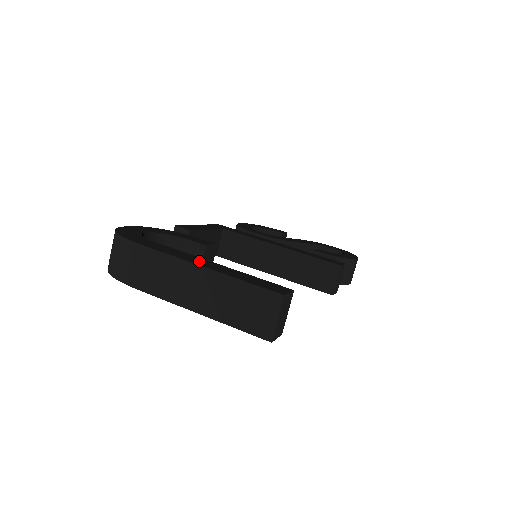
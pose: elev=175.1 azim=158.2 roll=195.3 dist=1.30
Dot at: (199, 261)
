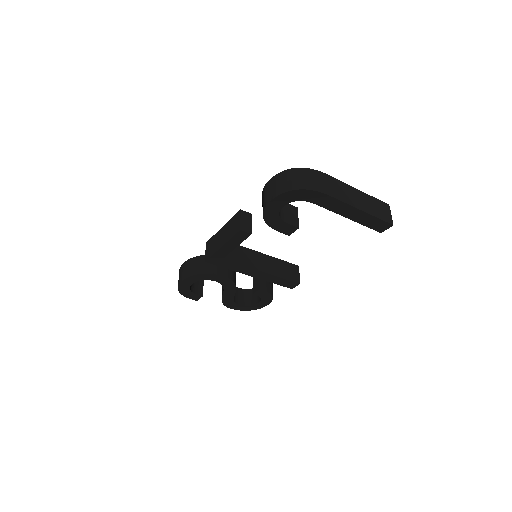
Dot at: occluded
